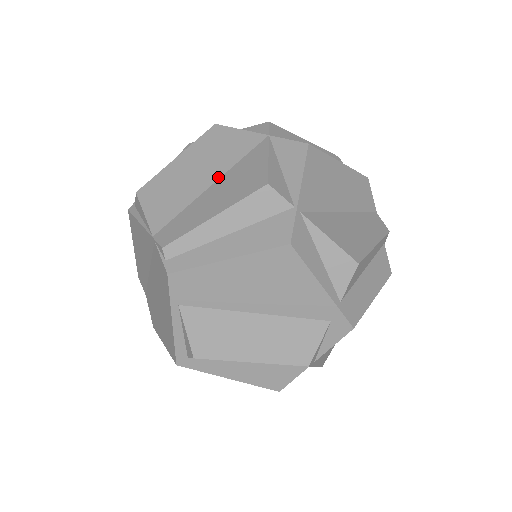
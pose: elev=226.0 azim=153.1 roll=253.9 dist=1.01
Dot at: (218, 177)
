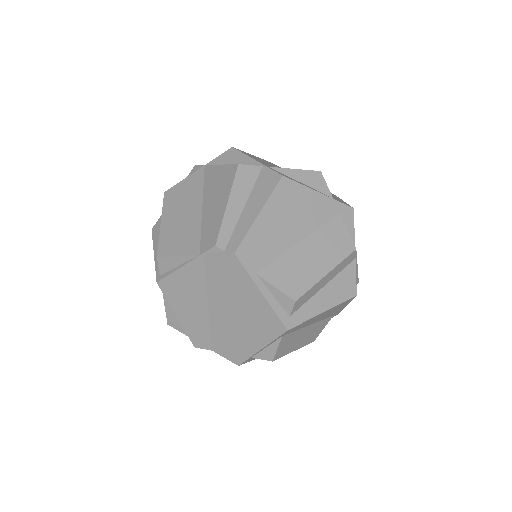
Dot at: (201, 201)
